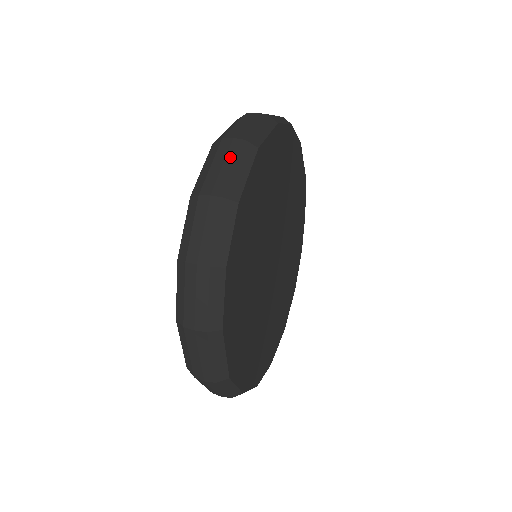
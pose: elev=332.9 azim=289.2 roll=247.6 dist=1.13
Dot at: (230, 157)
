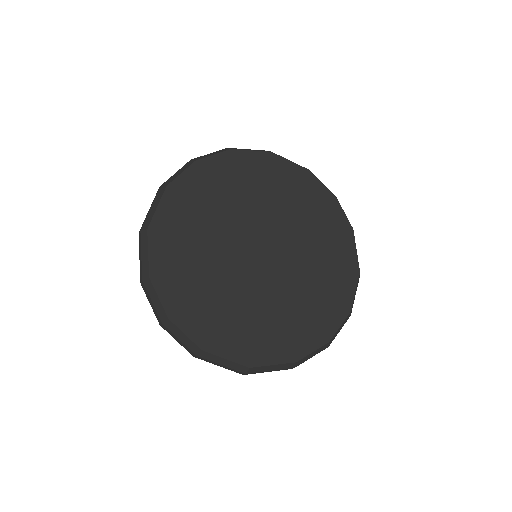
Dot at: occluded
